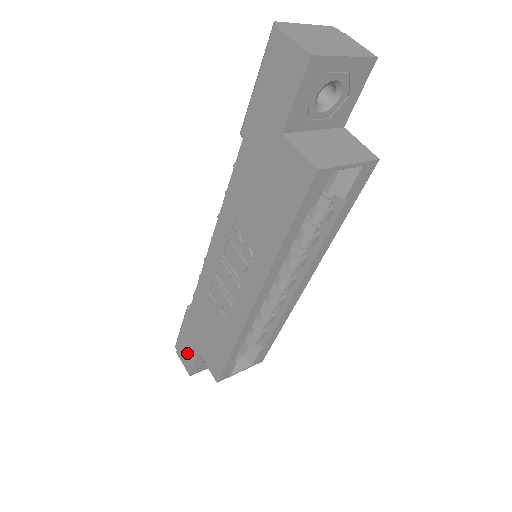
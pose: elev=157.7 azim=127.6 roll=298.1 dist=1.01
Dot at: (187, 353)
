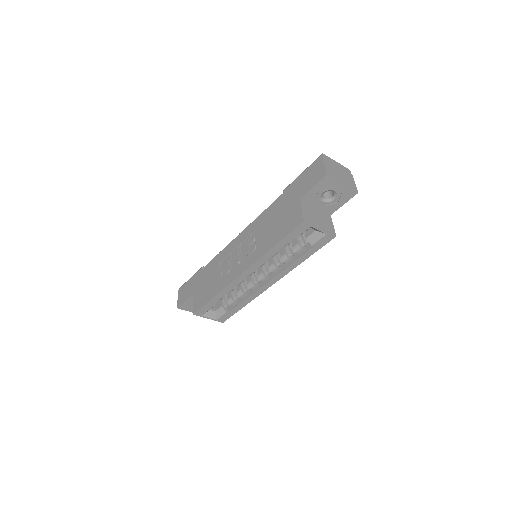
Dot at: (185, 293)
